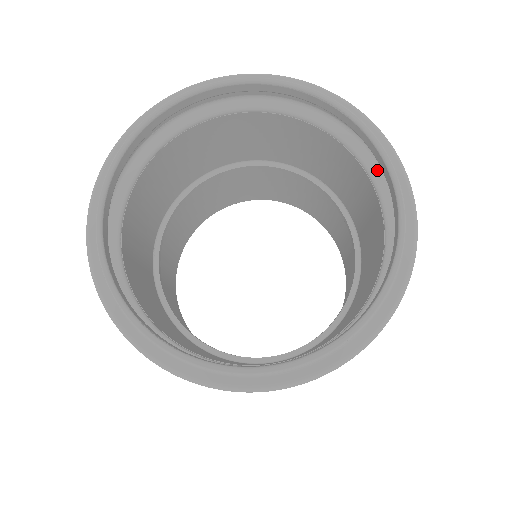
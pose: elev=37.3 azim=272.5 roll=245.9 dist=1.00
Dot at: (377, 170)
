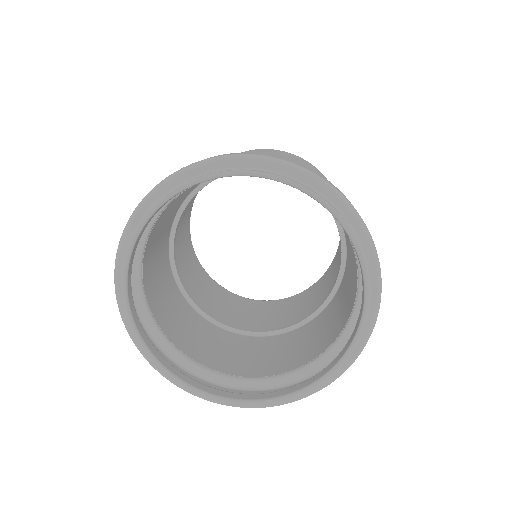
Dot at: occluded
